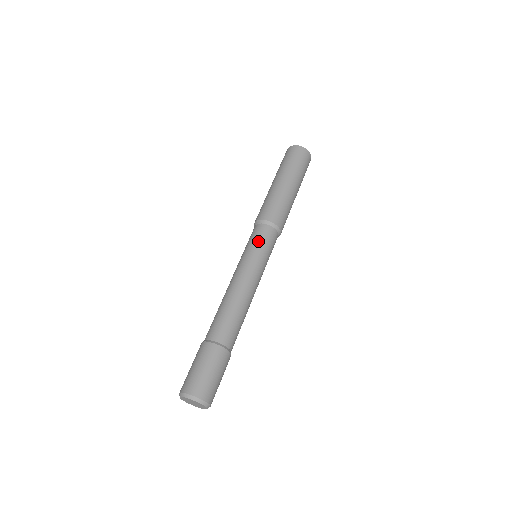
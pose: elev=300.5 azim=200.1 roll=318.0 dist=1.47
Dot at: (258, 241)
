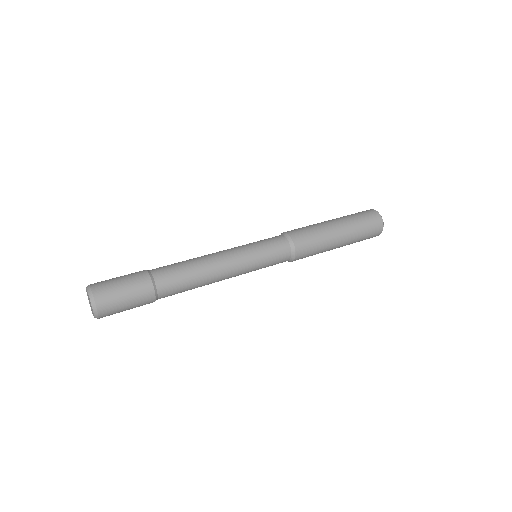
Dot at: (265, 242)
